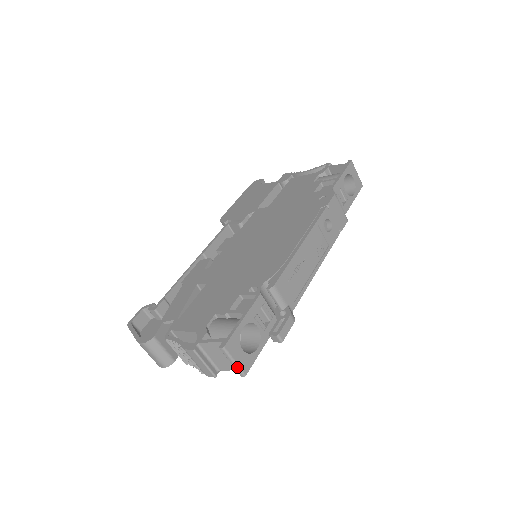
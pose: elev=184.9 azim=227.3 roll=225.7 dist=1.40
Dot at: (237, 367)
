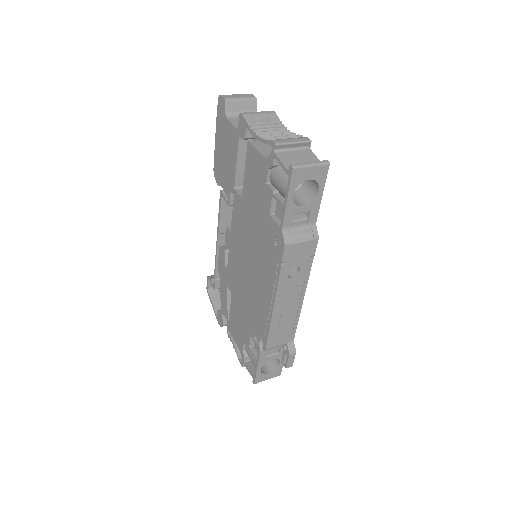
Dot at: occluded
